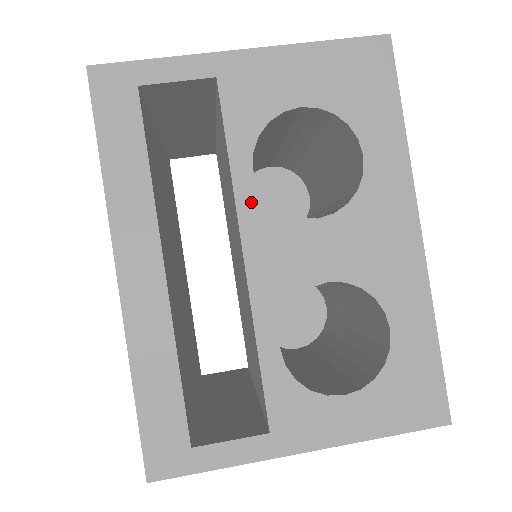
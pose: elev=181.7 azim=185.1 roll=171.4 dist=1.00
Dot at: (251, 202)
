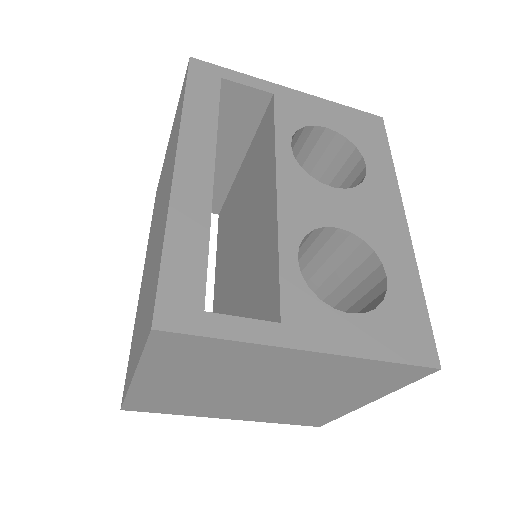
Dot at: (287, 161)
